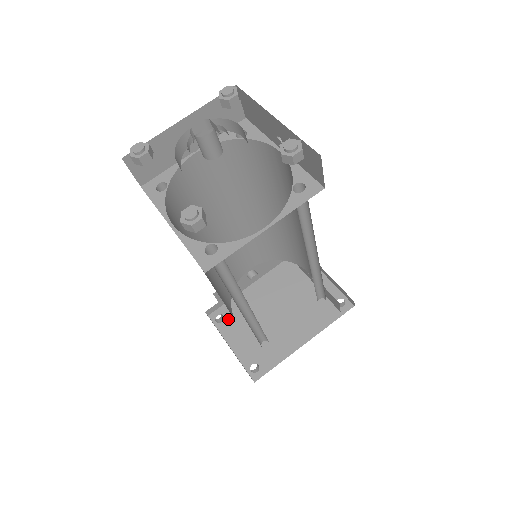
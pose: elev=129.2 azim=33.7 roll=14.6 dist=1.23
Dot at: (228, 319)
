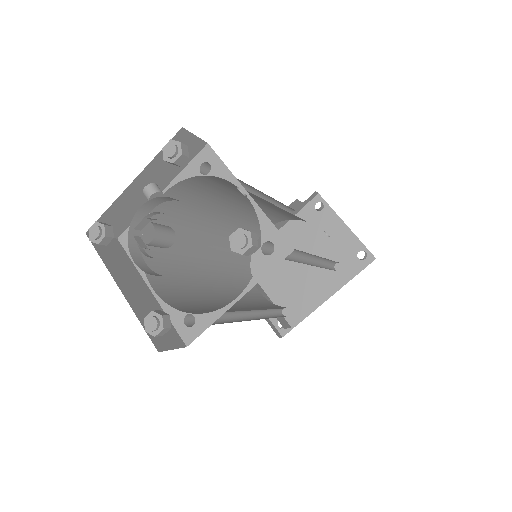
Dot at: occluded
